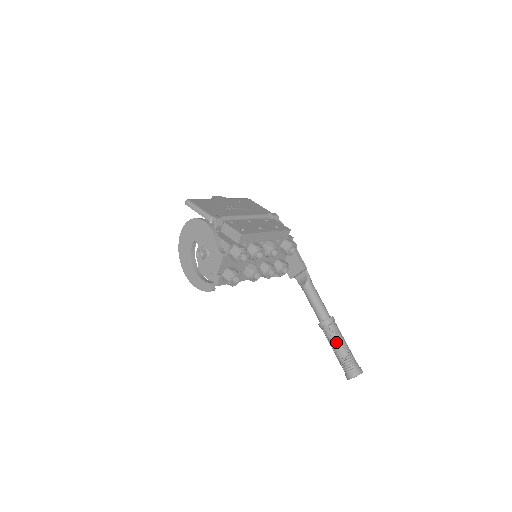
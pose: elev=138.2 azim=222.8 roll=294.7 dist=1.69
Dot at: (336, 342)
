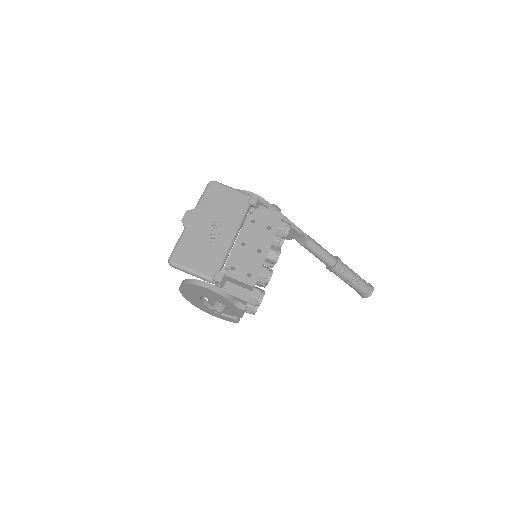
Dot at: (347, 279)
